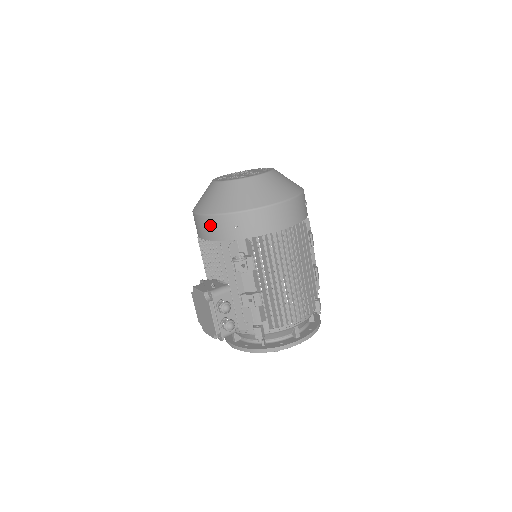
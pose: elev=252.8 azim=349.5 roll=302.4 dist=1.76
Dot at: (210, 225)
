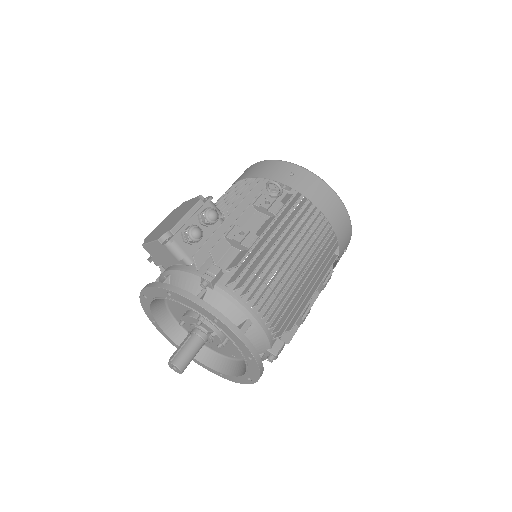
Dot at: (264, 166)
